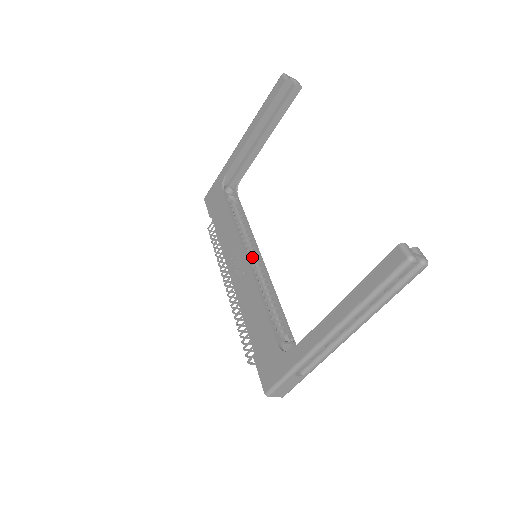
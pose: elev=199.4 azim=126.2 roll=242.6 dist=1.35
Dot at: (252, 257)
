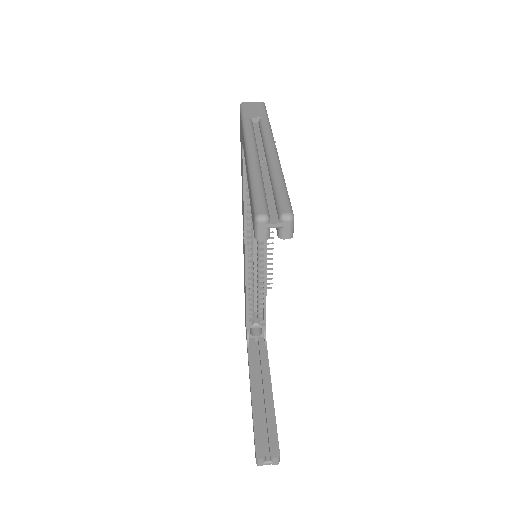
Dot at: (257, 246)
